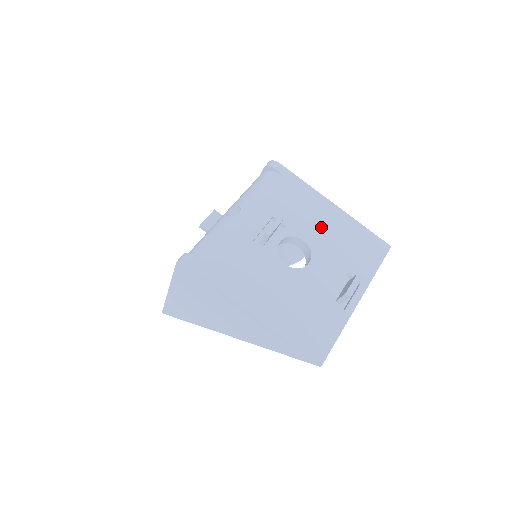
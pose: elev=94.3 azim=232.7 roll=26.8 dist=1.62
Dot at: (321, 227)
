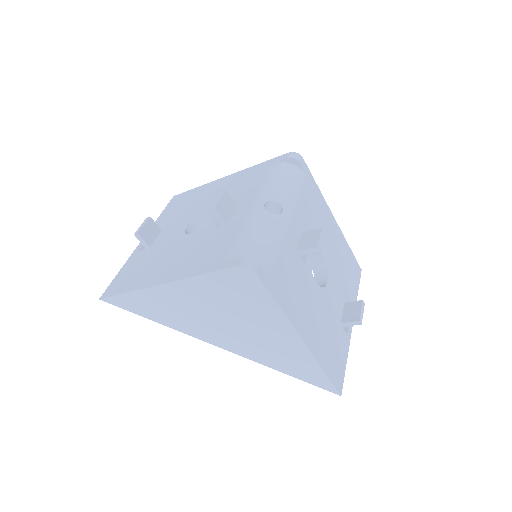
Dot at: (330, 242)
